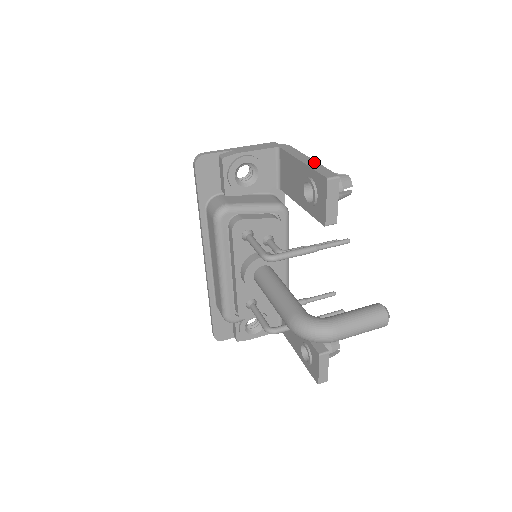
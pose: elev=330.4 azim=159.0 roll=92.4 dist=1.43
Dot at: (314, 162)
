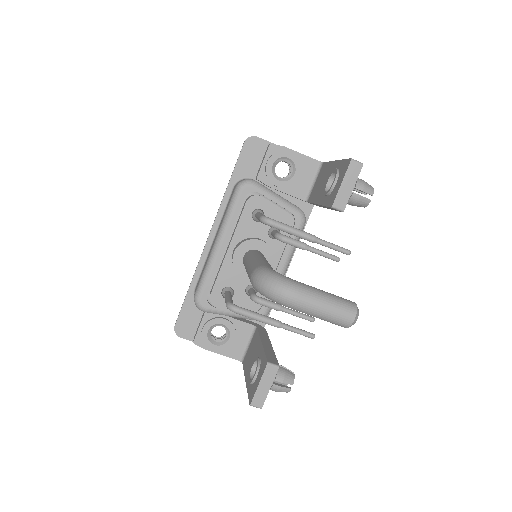
Dot at: occluded
